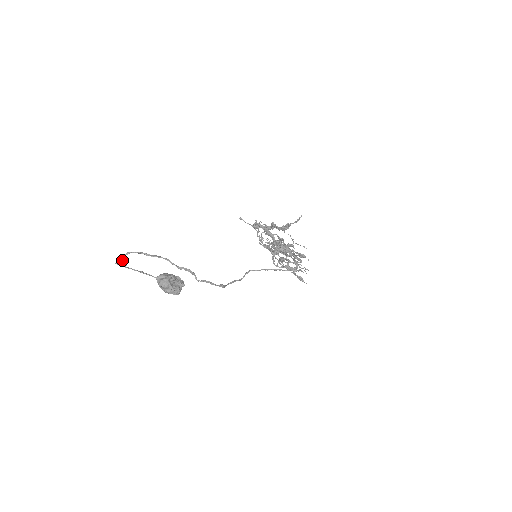
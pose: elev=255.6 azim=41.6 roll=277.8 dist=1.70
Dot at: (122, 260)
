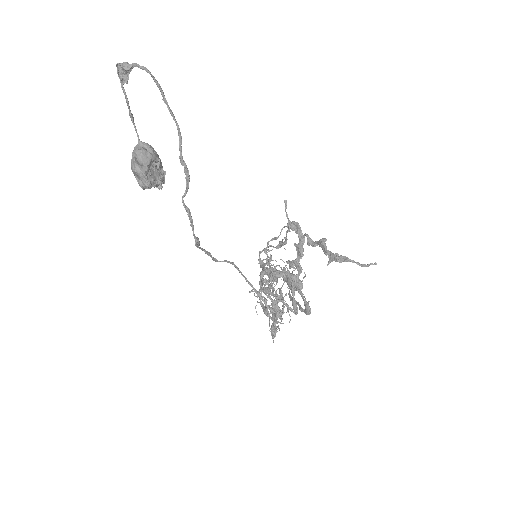
Dot at: (130, 68)
